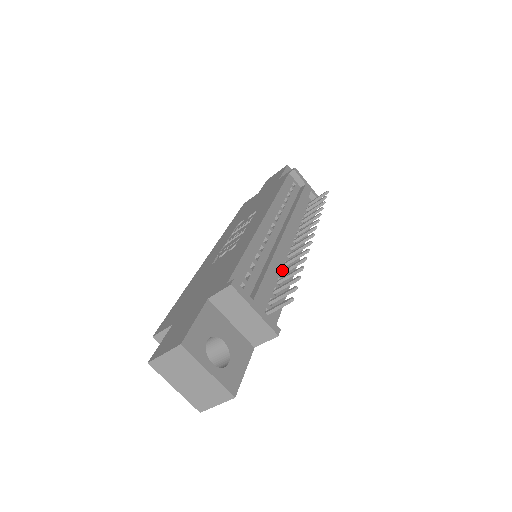
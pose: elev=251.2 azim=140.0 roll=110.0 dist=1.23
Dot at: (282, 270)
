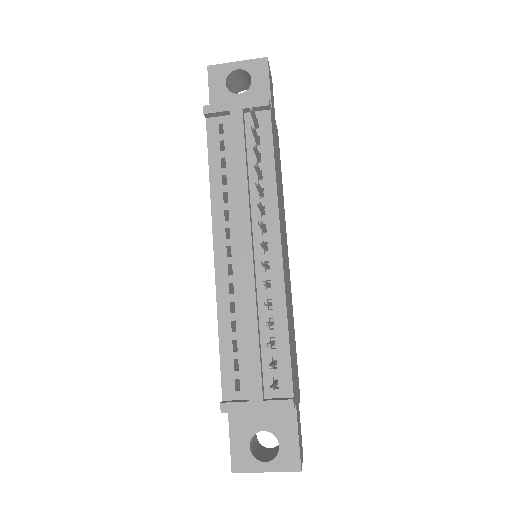
Dot at: occluded
